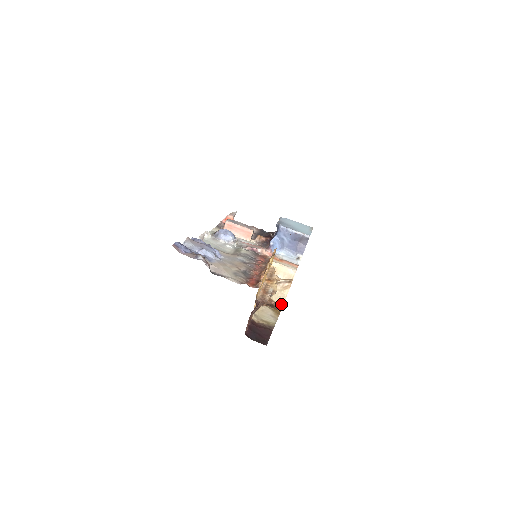
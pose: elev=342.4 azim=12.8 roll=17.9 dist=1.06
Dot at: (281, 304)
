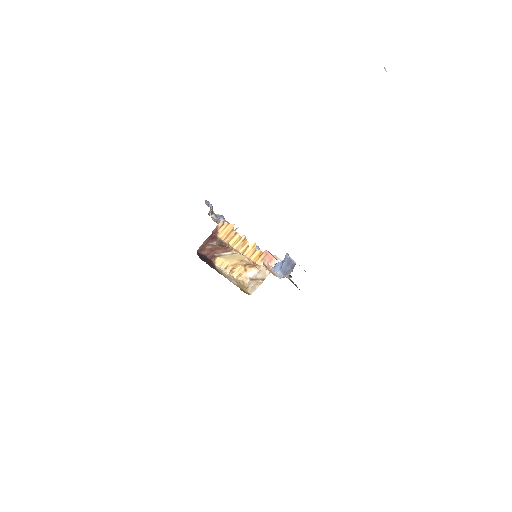
Dot at: (250, 294)
